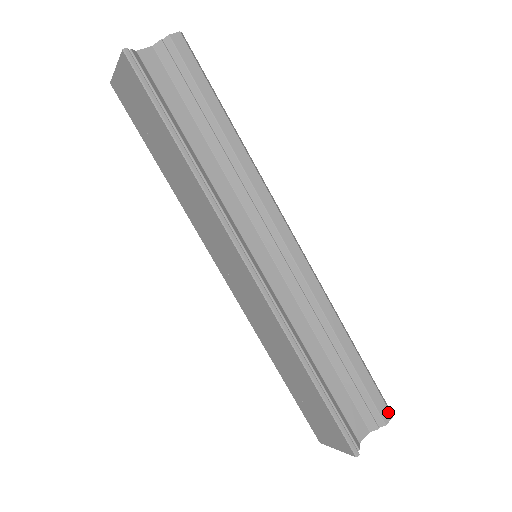
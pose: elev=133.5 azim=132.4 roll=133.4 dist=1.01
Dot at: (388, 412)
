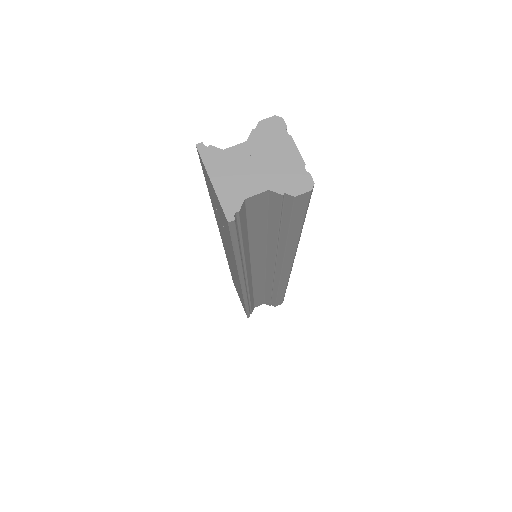
Dot at: (281, 303)
